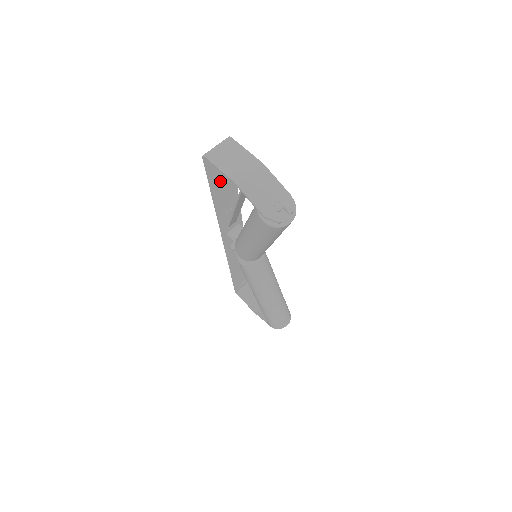
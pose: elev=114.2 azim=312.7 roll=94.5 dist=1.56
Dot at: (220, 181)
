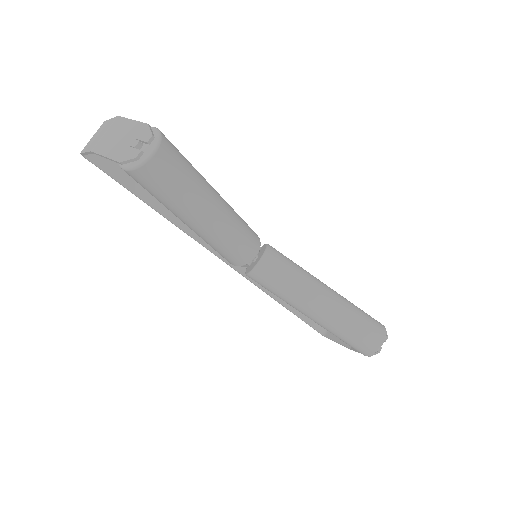
Dot at: occluded
